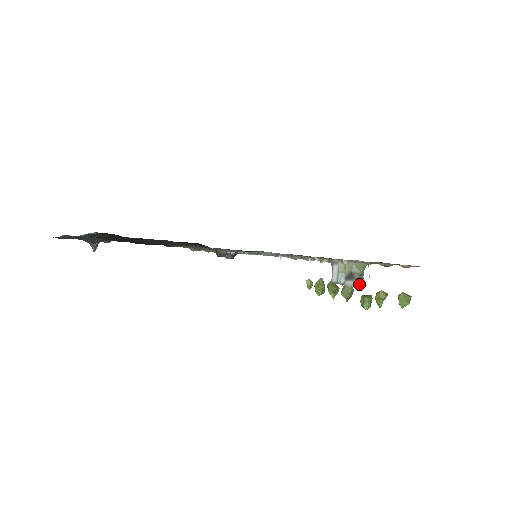
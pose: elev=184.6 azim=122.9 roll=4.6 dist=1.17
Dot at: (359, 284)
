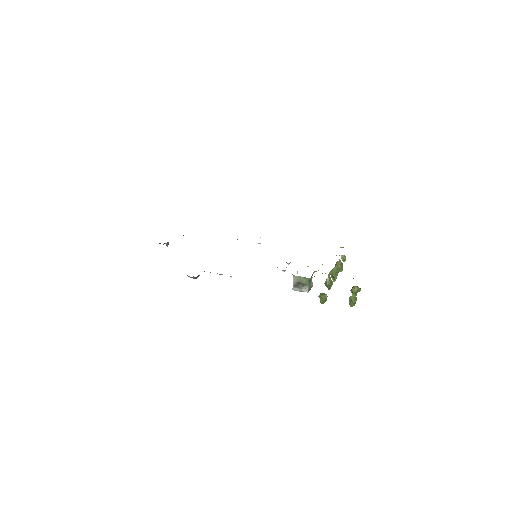
Dot at: (302, 291)
